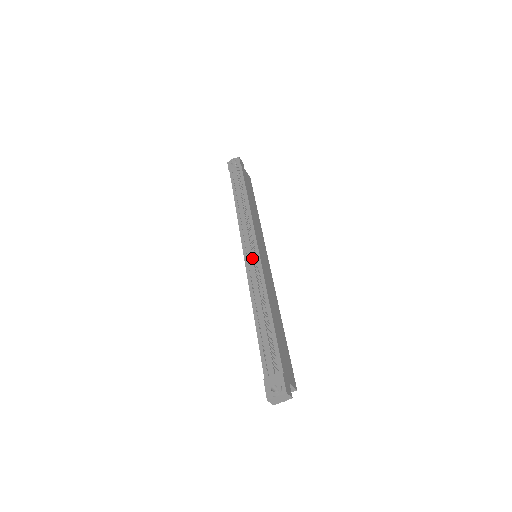
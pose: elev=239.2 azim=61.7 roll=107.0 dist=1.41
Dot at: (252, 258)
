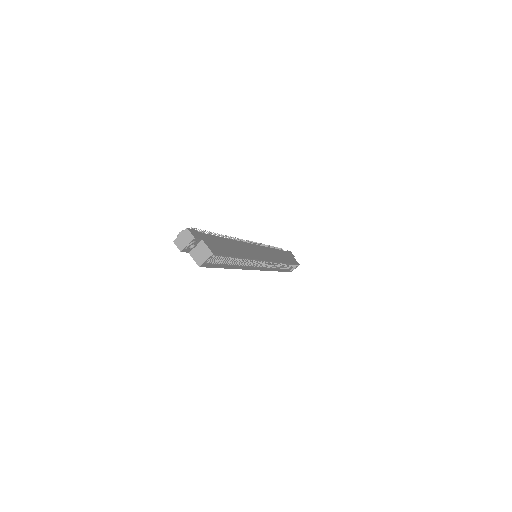
Dot at: occluded
